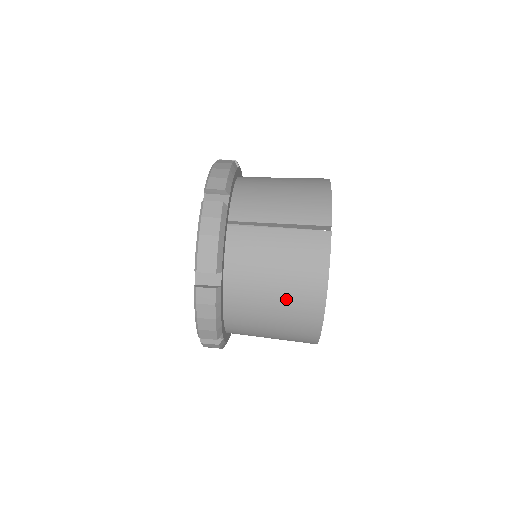
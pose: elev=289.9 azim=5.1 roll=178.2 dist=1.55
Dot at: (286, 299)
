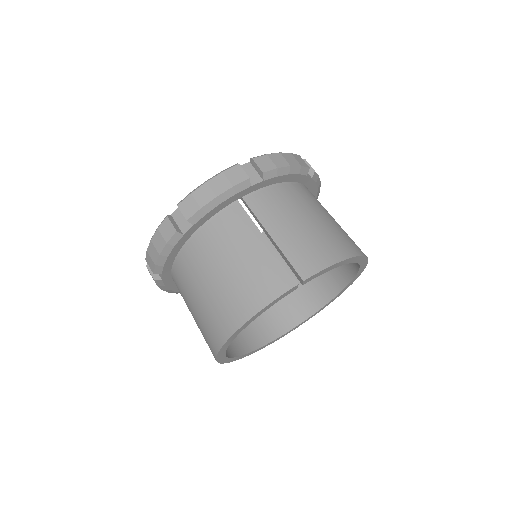
Dot at: (216, 296)
